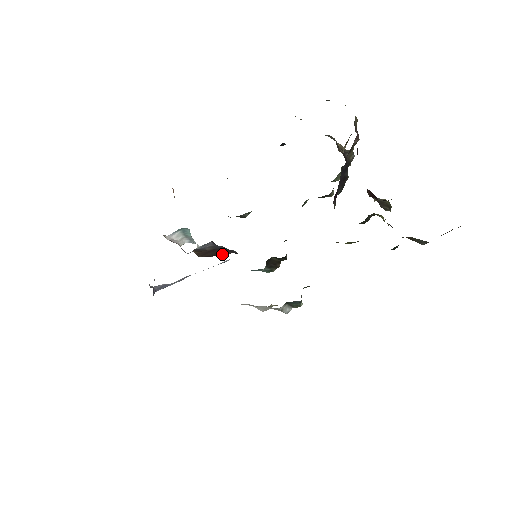
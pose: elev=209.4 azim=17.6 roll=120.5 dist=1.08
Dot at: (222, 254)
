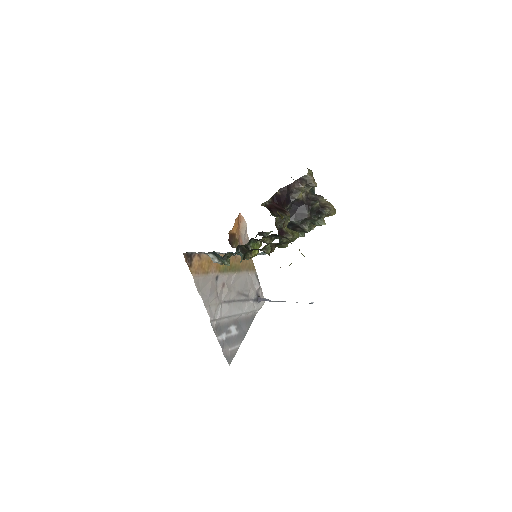
Dot at: occluded
